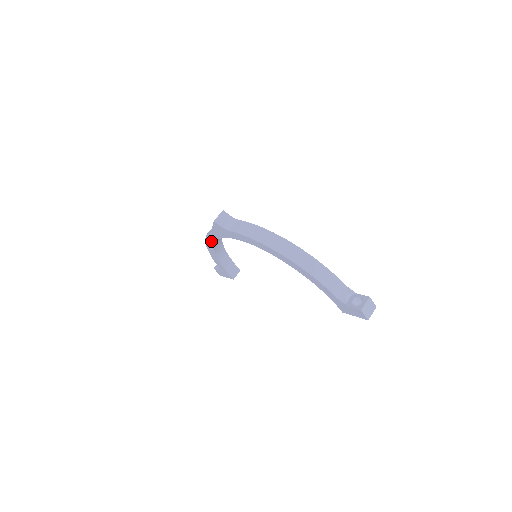
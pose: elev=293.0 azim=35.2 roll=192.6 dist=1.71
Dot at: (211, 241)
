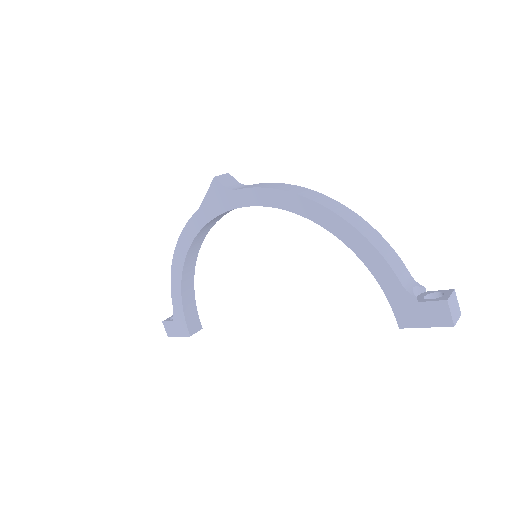
Dot at: (187, 240)
